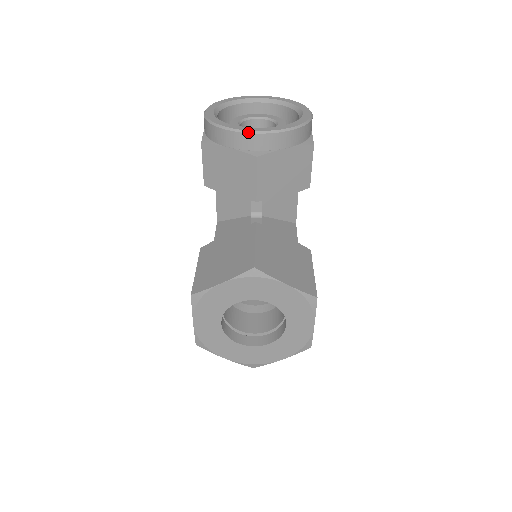
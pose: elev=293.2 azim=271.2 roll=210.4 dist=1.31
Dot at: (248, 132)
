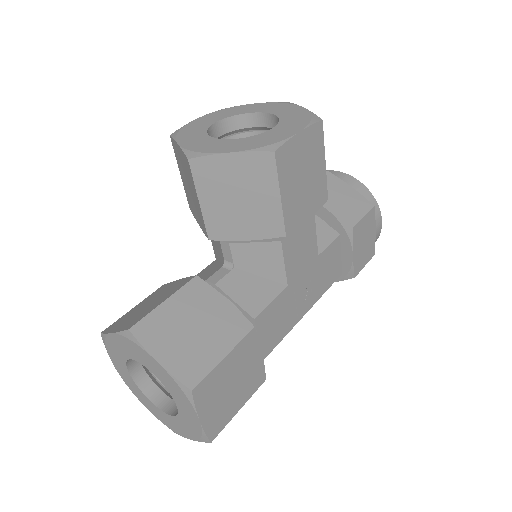
Dot at: (331, 171)
